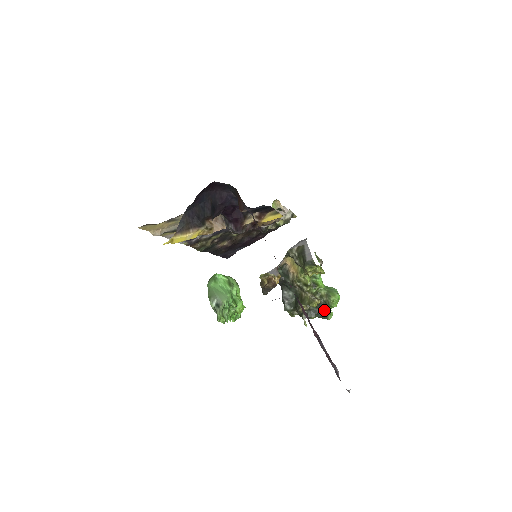
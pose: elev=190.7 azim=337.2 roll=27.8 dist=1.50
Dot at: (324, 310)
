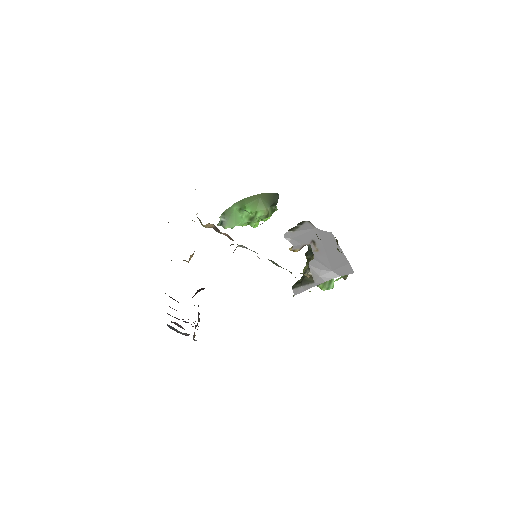
Dot at: occluded
